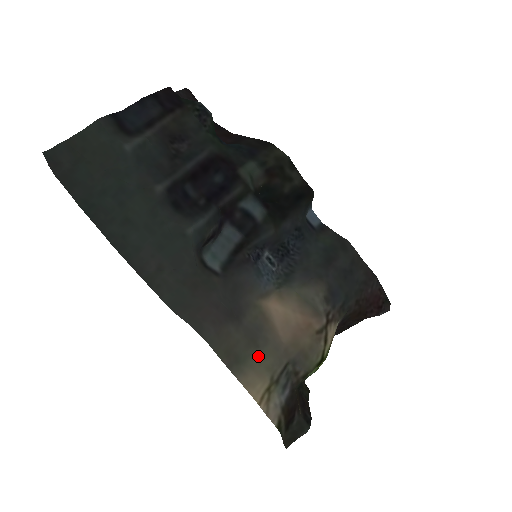
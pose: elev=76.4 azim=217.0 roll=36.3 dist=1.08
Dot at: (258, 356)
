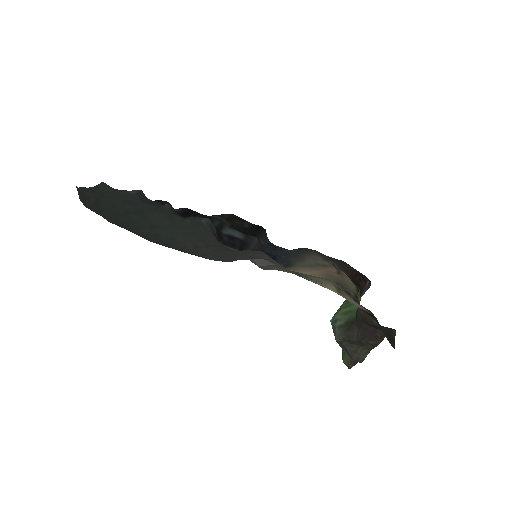
Dot at: (312, 277)
